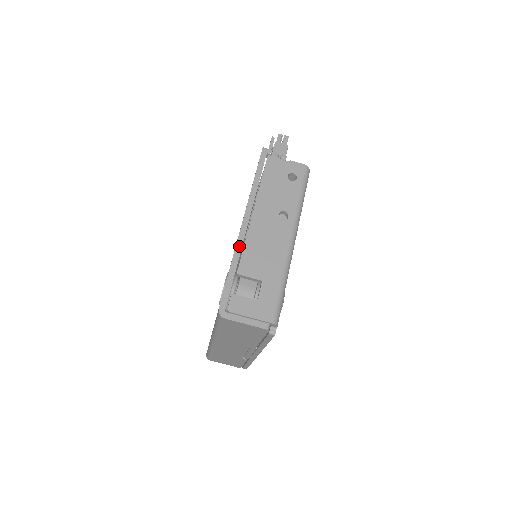
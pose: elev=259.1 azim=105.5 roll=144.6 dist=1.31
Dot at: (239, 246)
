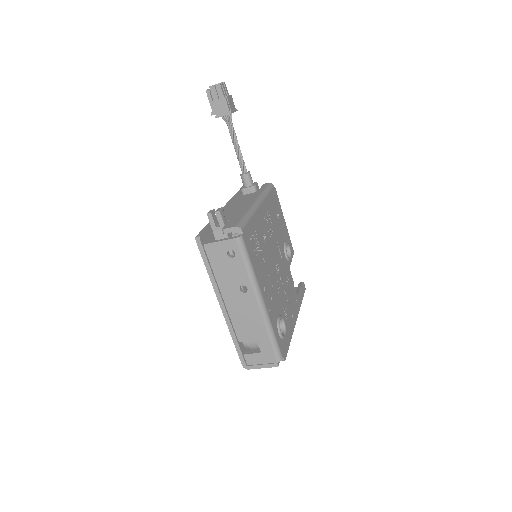
Dot at: (229, 324)
